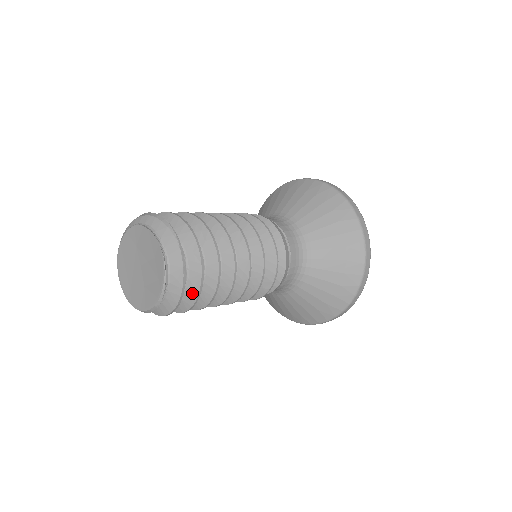
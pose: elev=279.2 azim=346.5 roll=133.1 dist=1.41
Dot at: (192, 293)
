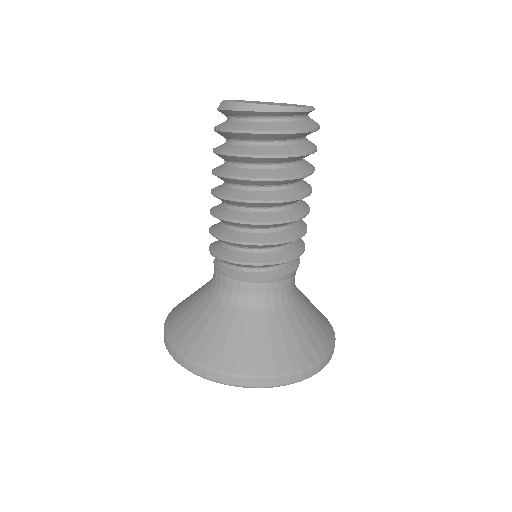
Dot at: (312, 143)
